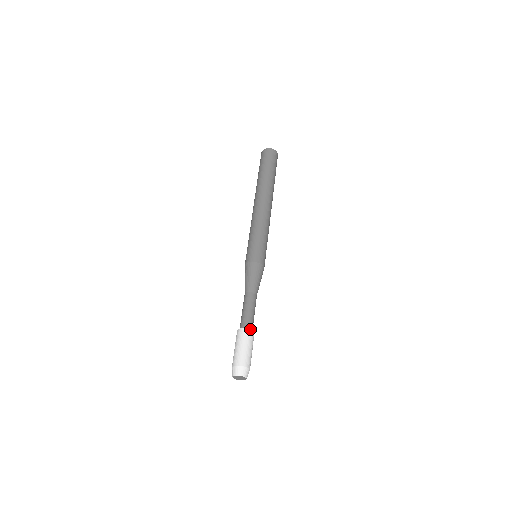
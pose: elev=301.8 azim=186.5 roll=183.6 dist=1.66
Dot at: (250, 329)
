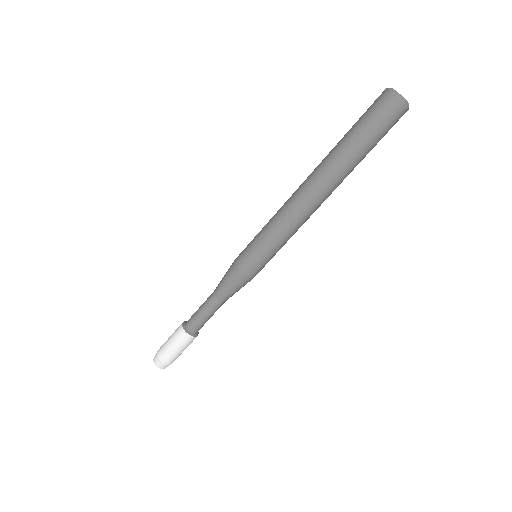
Dot at: occluded
